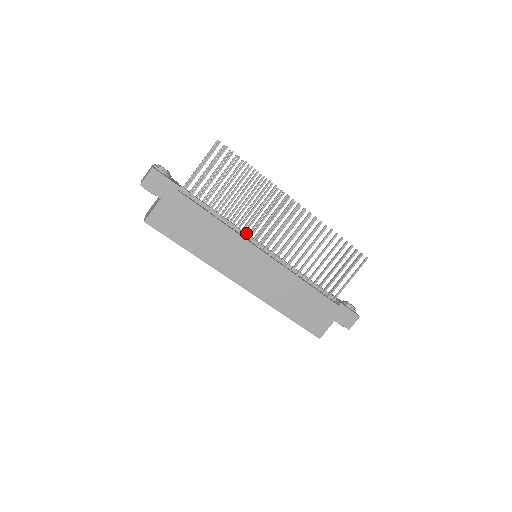
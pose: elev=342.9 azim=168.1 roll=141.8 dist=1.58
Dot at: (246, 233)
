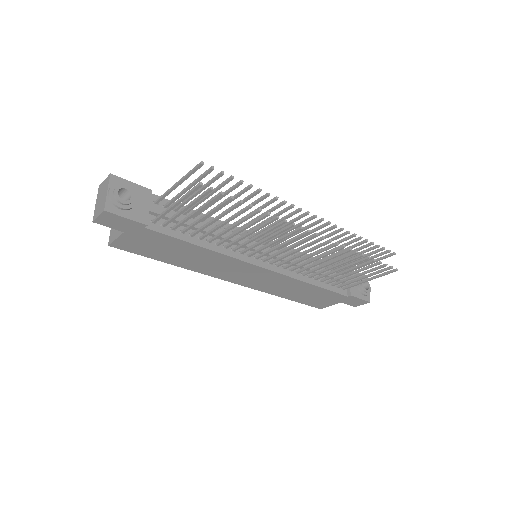
Dot at: occluded
